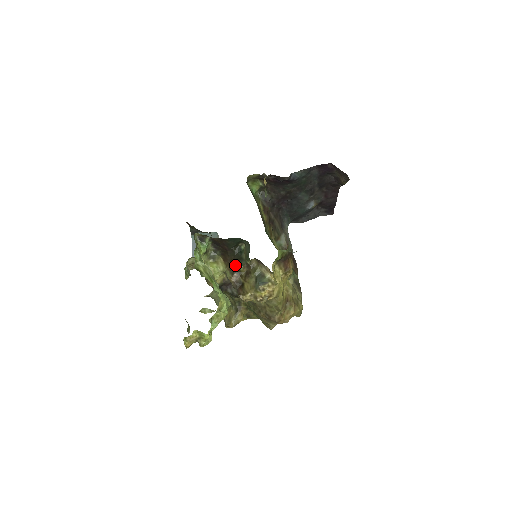
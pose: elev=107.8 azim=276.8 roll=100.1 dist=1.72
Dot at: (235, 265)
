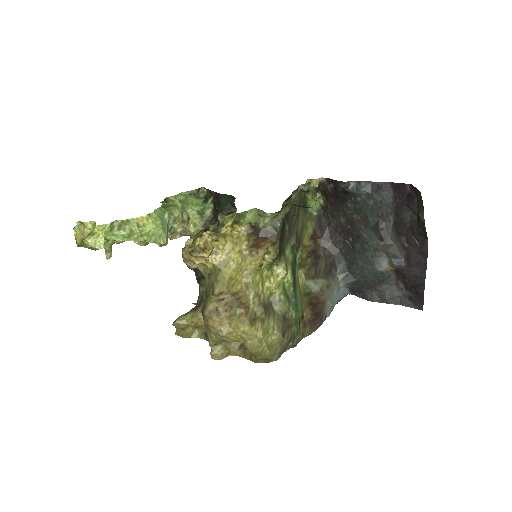
Dot at: occluded
